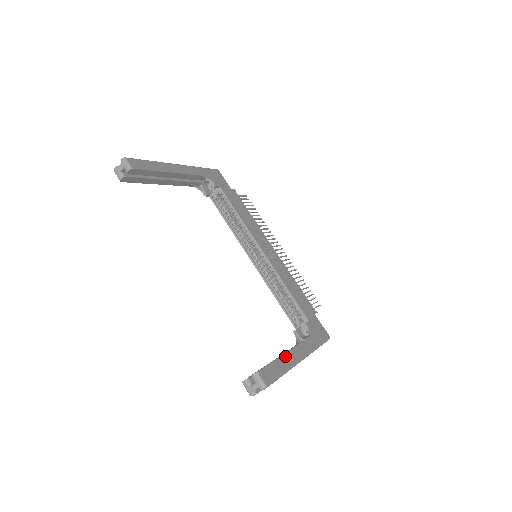
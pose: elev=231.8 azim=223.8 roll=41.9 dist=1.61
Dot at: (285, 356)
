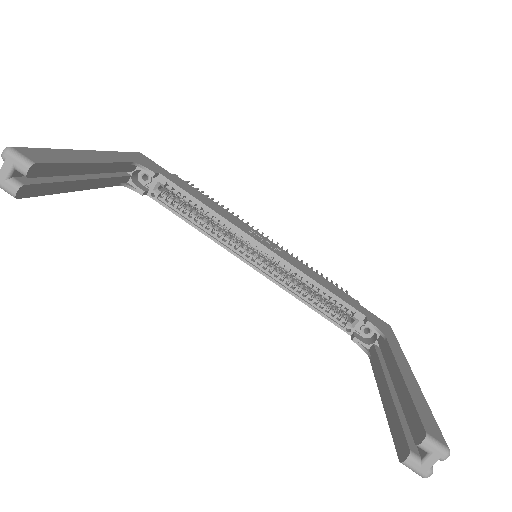
Dot at: (407, 383)
